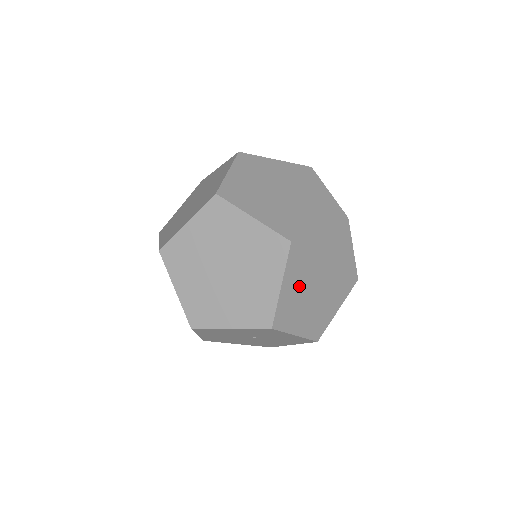
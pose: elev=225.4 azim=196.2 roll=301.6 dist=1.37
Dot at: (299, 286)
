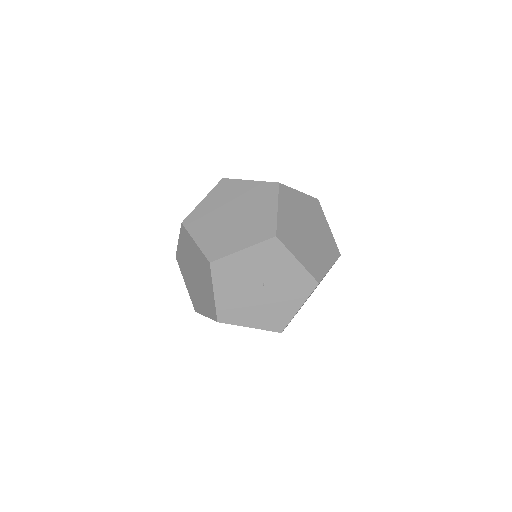
Dot at: (292, 220)
